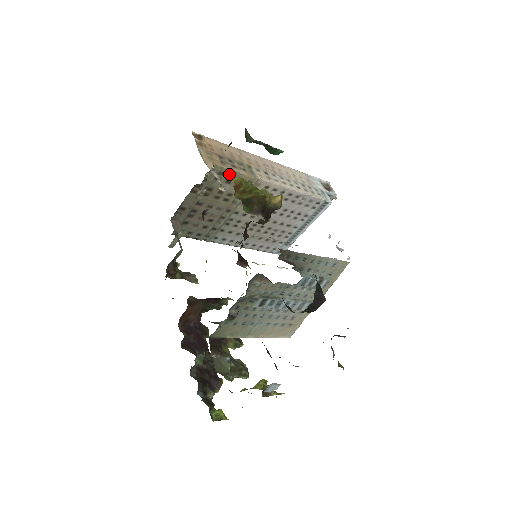
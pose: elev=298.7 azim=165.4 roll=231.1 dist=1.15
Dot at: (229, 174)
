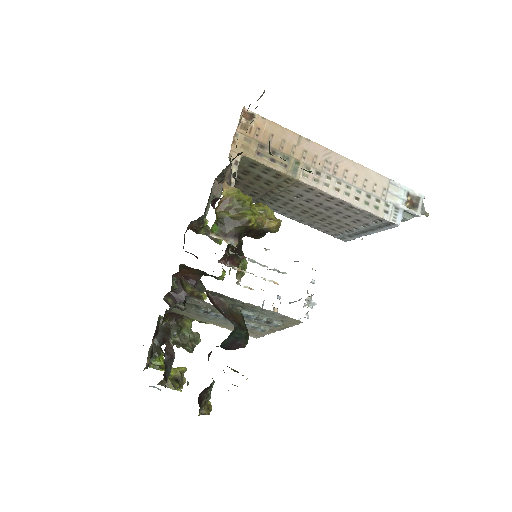
Dot at: (263, 167)
